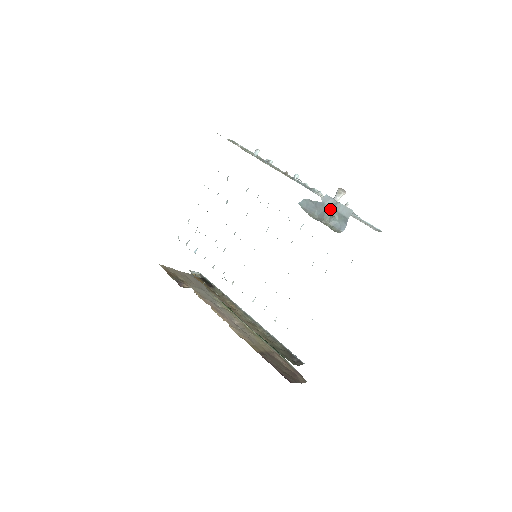
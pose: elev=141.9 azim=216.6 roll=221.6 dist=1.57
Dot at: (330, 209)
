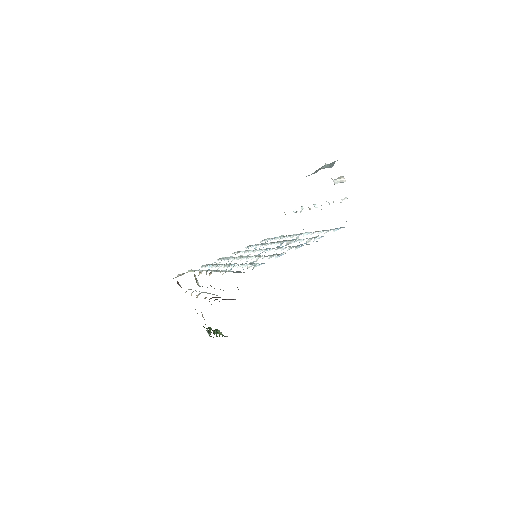
Dot at: occluded
